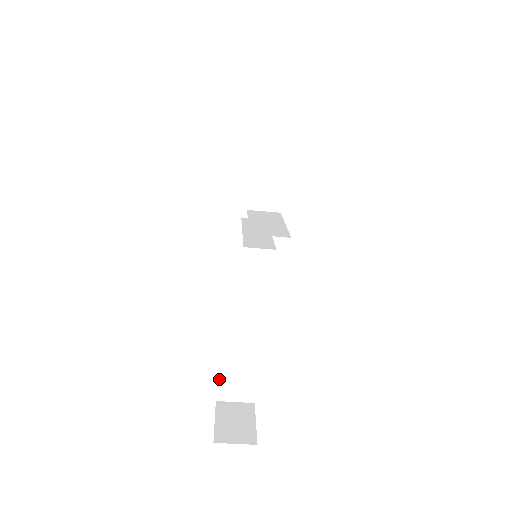
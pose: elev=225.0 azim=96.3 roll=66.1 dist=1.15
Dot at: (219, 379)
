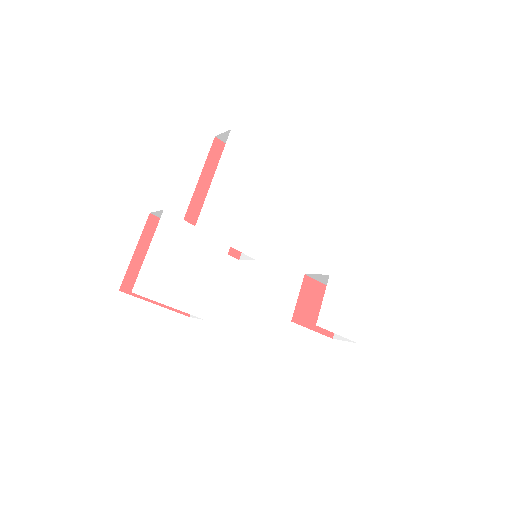
Dot at: occluded
